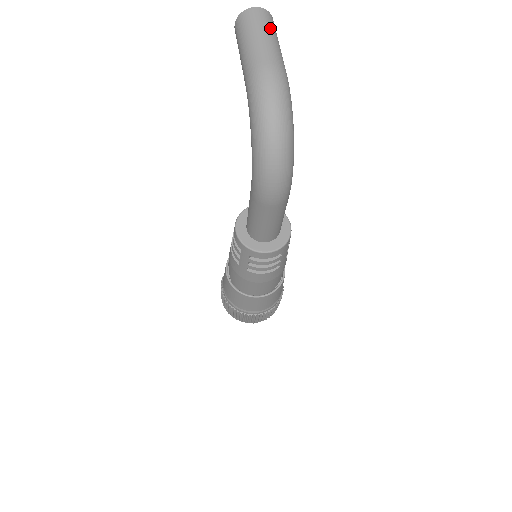
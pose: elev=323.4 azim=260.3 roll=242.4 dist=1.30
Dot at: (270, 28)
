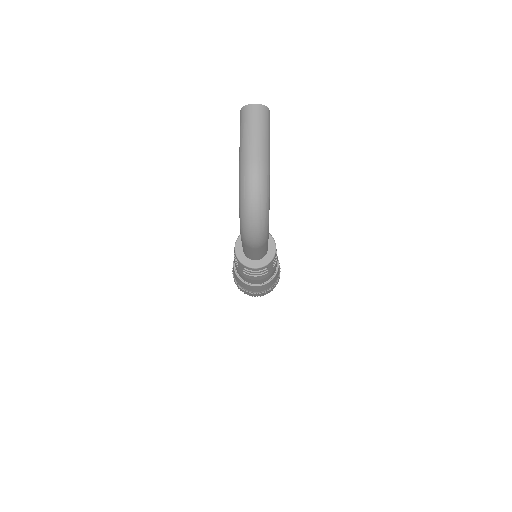
Dot at: (263, 124)
